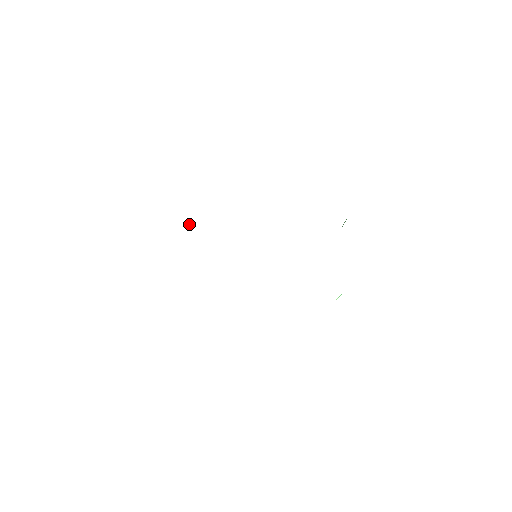
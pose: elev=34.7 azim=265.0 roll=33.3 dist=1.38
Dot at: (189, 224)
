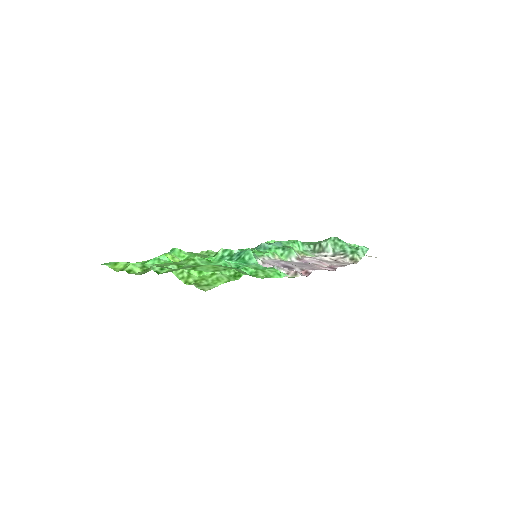
Dot at: (231, 262)
